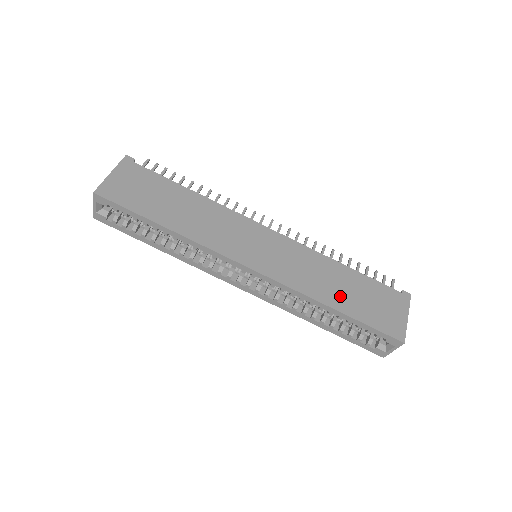
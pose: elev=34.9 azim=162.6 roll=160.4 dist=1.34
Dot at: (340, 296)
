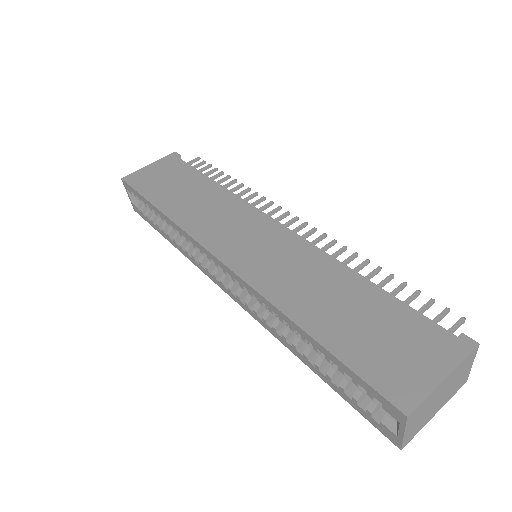
Dot at: (325, 314)
